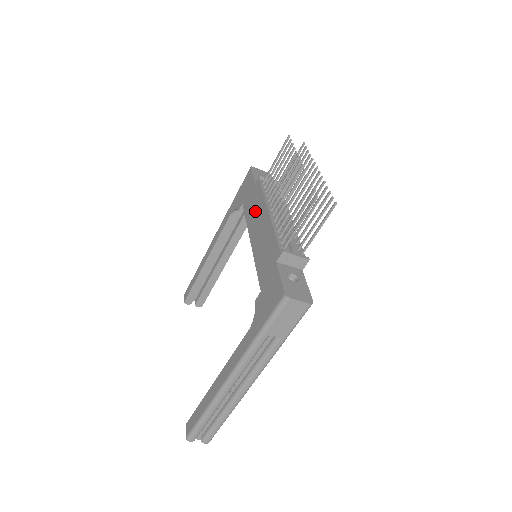
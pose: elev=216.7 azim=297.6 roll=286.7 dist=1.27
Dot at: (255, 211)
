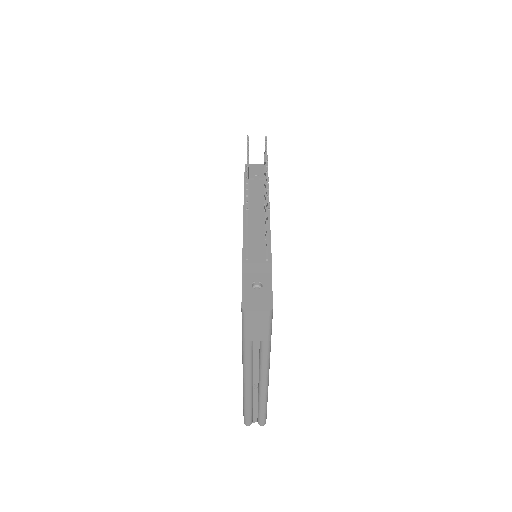
Dot at: occluded
